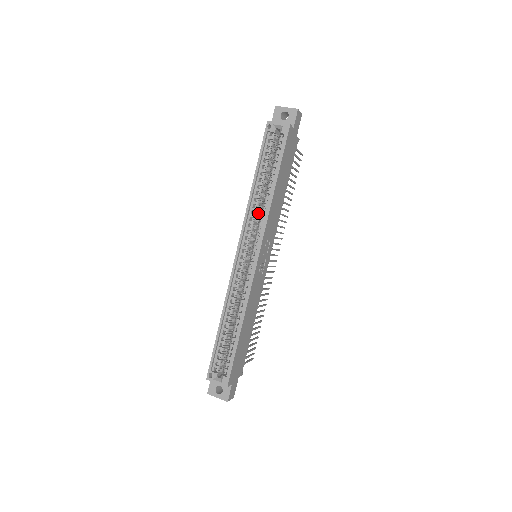
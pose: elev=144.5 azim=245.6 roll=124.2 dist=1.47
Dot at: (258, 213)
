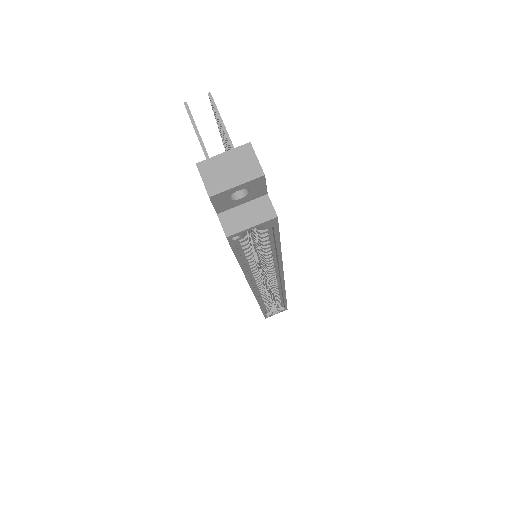
Dot at: (258, 265)
